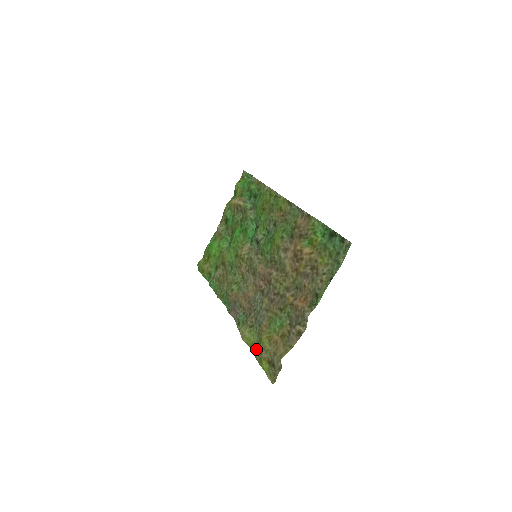
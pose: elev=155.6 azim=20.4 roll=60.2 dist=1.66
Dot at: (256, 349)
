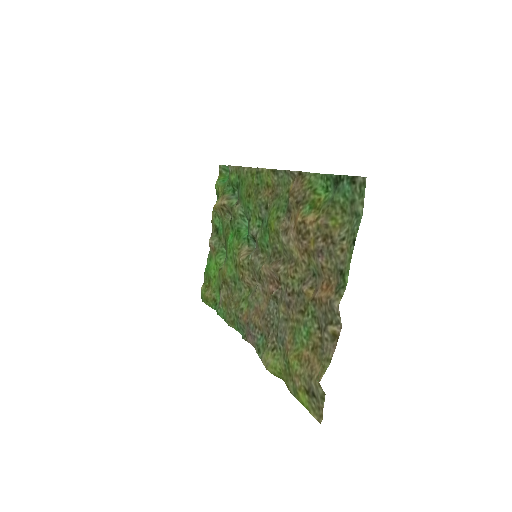
Dot at: (286, 378)
